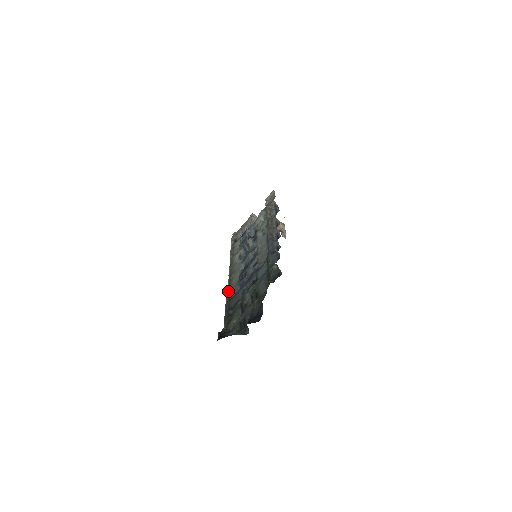
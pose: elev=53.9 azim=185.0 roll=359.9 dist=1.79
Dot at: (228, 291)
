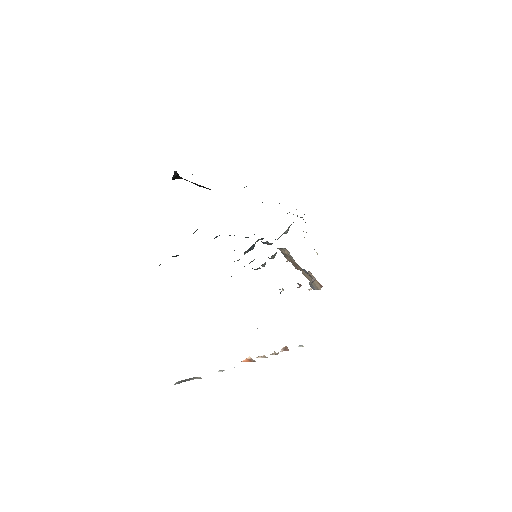
Dot at: occluded
